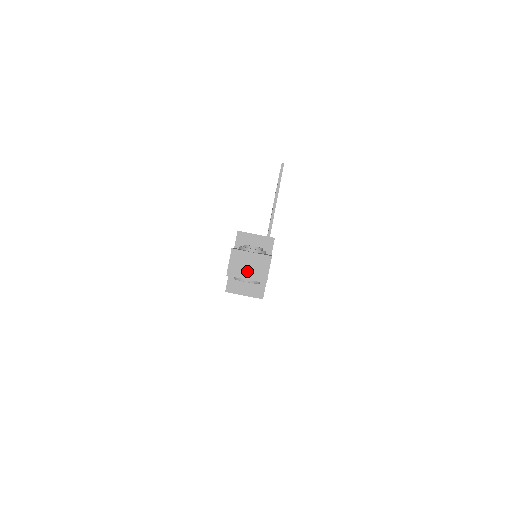
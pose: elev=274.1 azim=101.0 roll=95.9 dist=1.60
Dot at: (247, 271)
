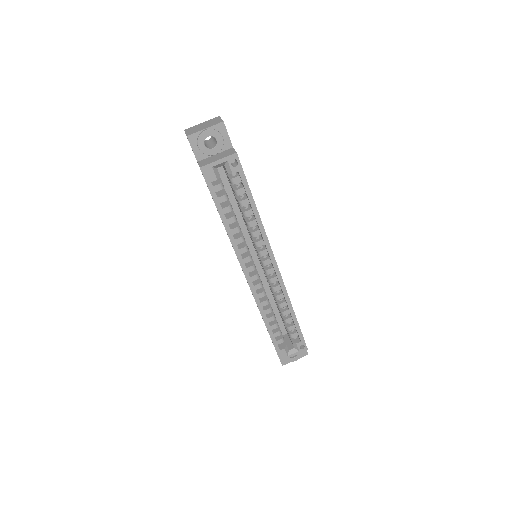
Dot at: (203, 127)
